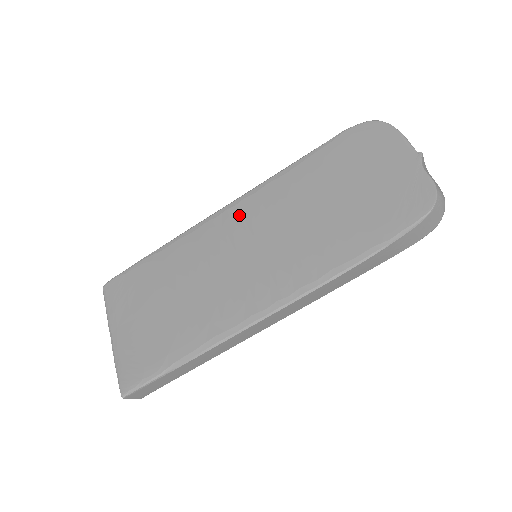
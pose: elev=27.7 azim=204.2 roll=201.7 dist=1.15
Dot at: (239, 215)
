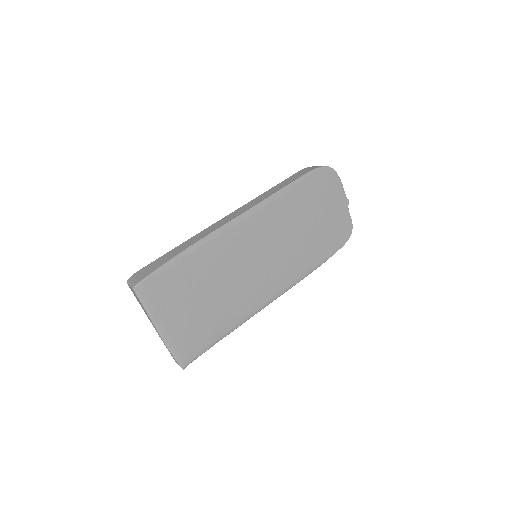
Dot at: (251, 228)
